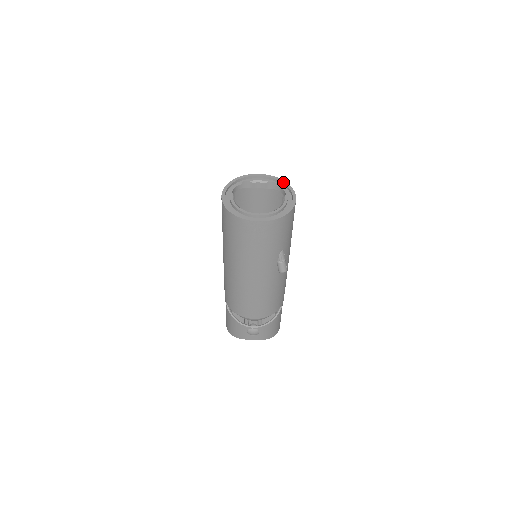
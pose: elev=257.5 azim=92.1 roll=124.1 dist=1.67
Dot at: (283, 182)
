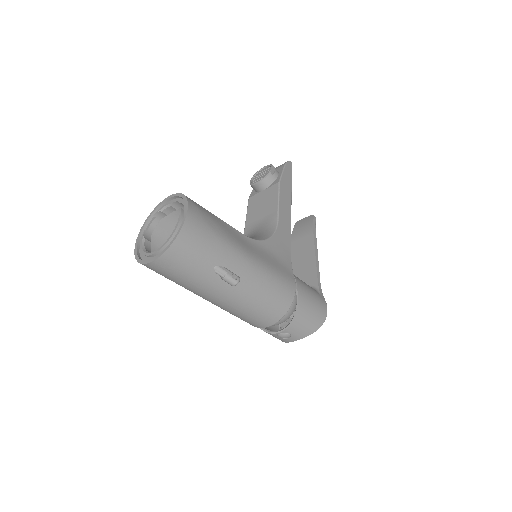
Dot at: (182, 197)
